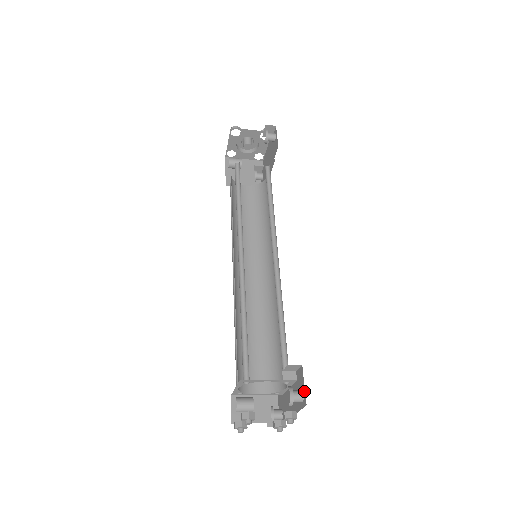
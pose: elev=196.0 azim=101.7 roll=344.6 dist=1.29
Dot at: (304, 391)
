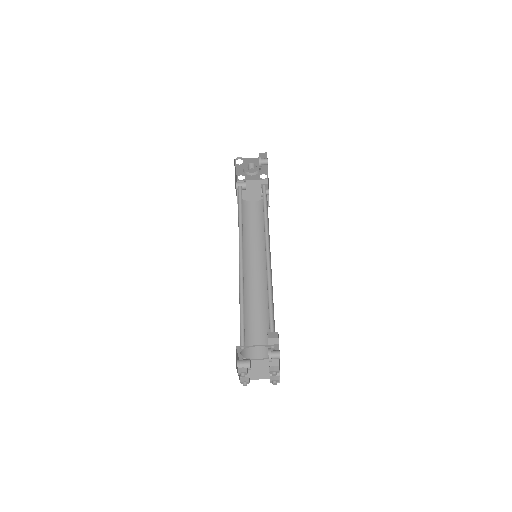
Dot at: (279, 350)
